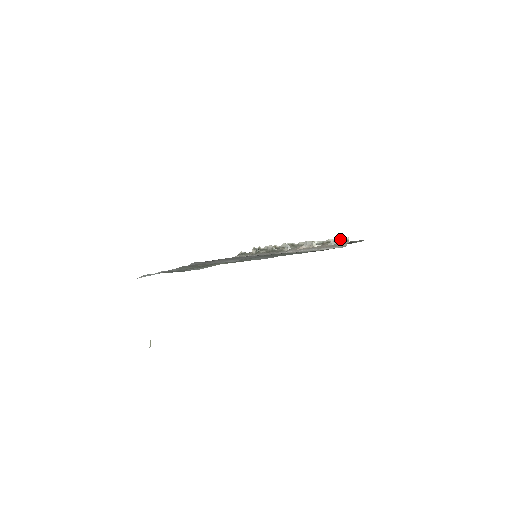
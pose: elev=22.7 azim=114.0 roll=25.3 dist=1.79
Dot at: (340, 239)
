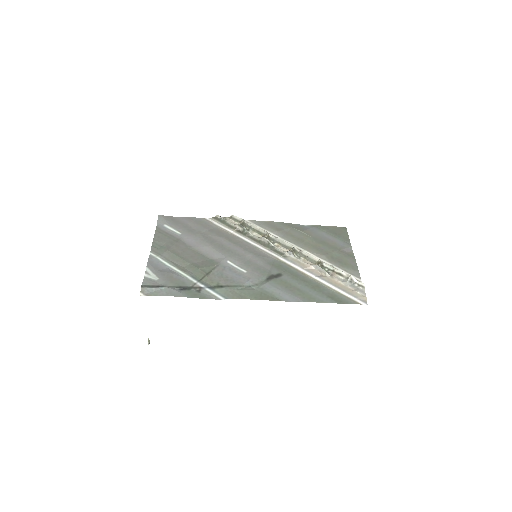
Dot at: (355, 280)
